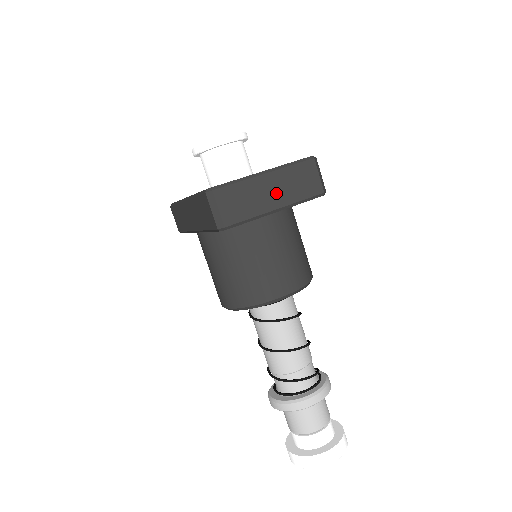
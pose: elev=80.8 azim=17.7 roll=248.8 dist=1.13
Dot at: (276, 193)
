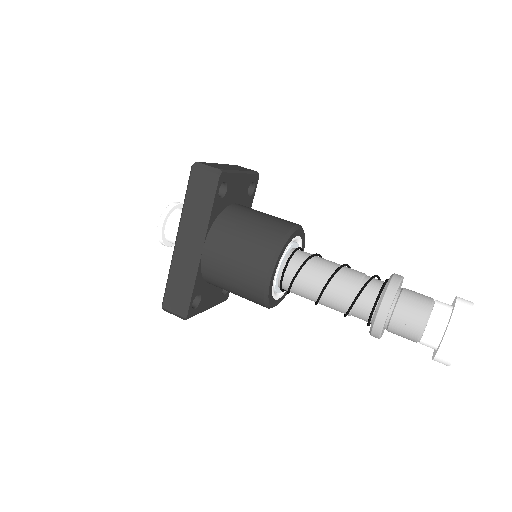
Dot at: (233, 168)
